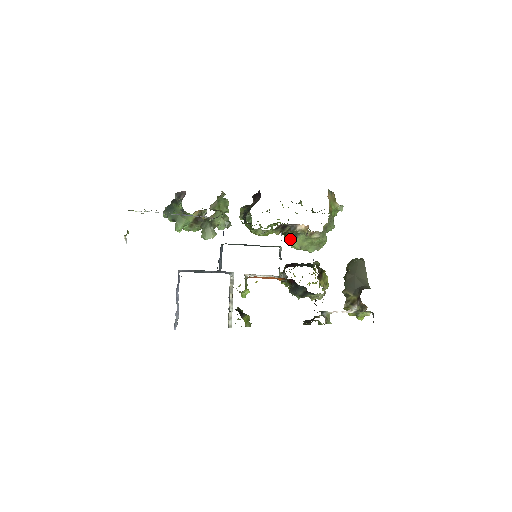
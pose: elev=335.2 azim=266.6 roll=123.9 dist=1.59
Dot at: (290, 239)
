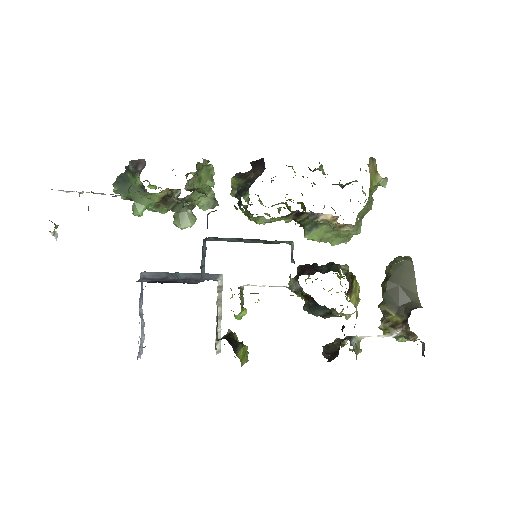
Dot at: (306, 229)
